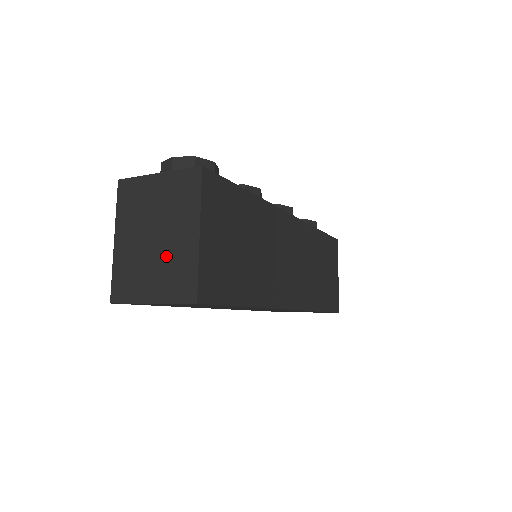
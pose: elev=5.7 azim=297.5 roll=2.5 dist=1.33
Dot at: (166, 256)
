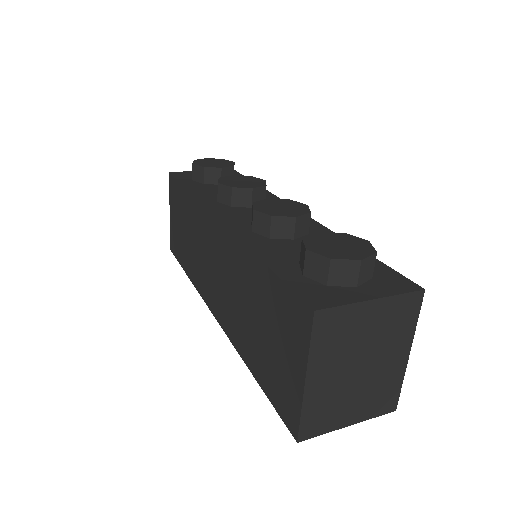
Dot at: (372, 382)
